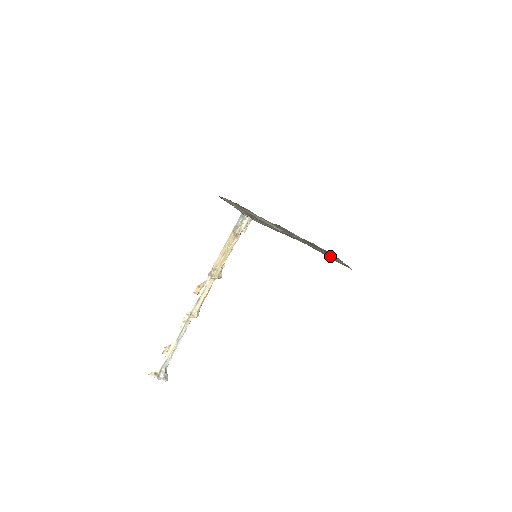
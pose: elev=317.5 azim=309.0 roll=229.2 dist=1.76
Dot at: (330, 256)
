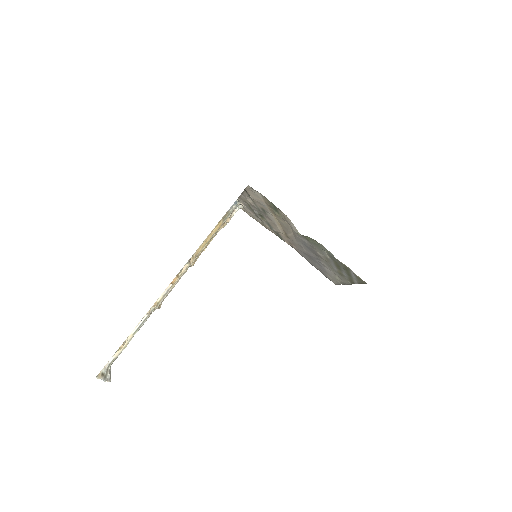
Dot at: (330, 272)
